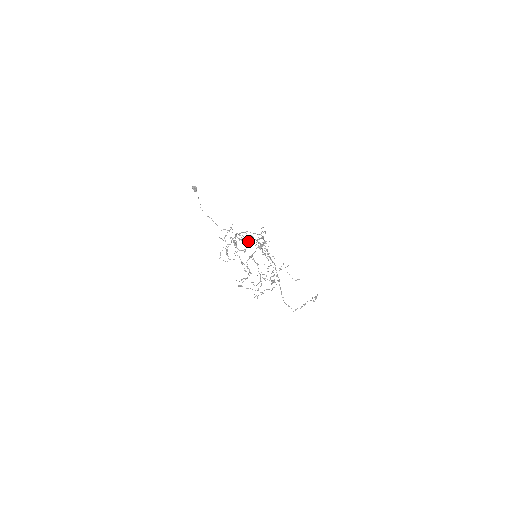
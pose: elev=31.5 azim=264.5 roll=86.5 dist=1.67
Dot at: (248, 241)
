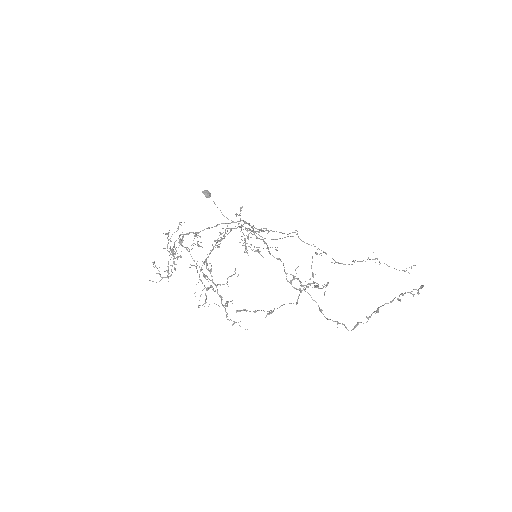
Dot at: (291, 236)
